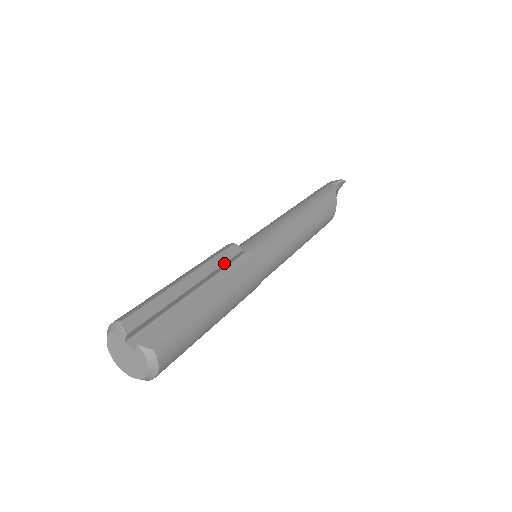
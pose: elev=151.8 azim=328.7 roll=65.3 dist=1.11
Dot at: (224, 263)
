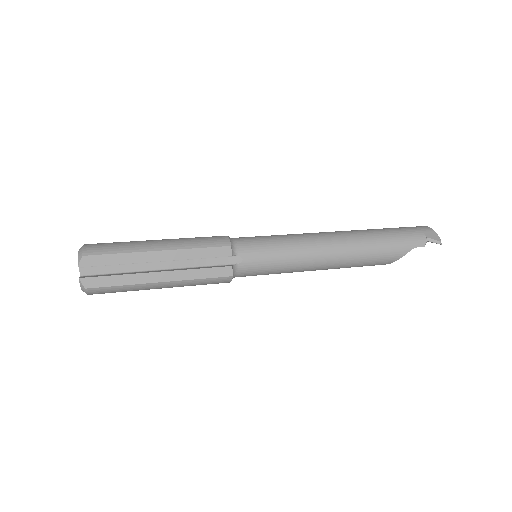
Dot at: occluded
